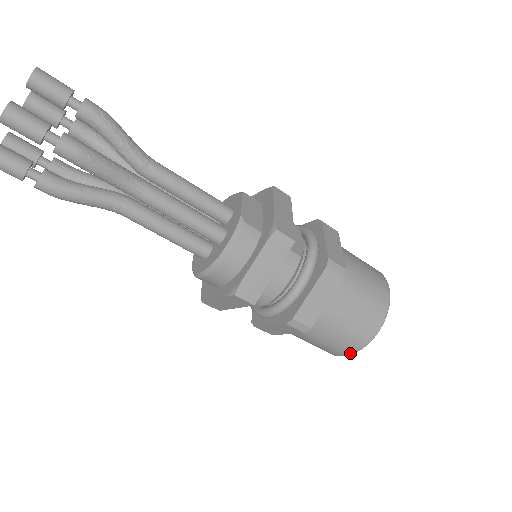
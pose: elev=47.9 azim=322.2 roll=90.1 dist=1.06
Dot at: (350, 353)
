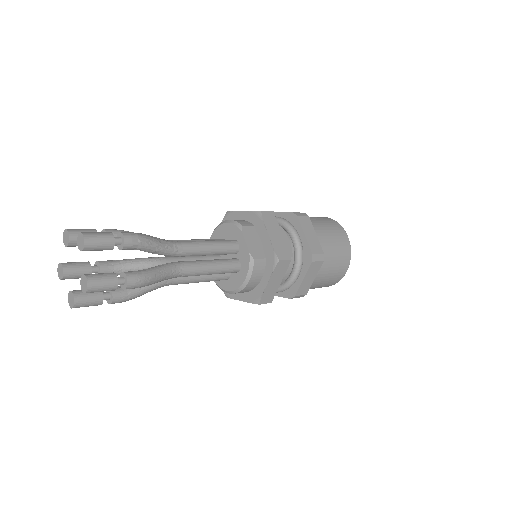
Dot at: (328, 286)
